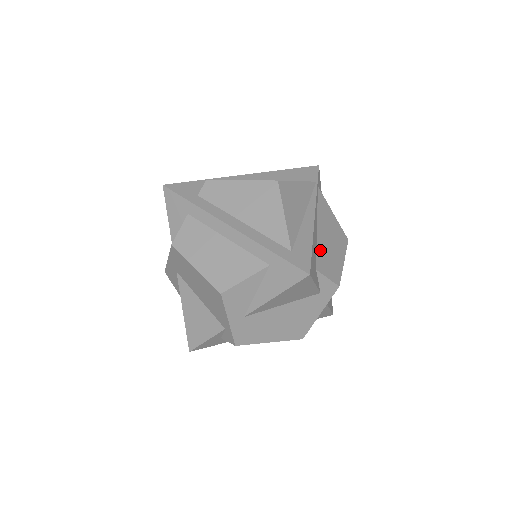
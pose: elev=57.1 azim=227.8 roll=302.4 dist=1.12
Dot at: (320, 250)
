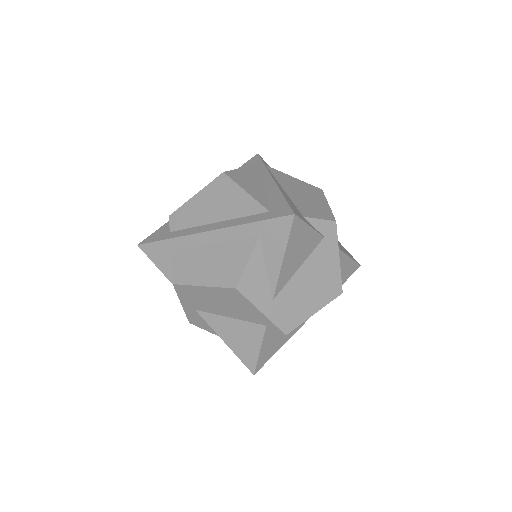
Dot at: (298, 203)
